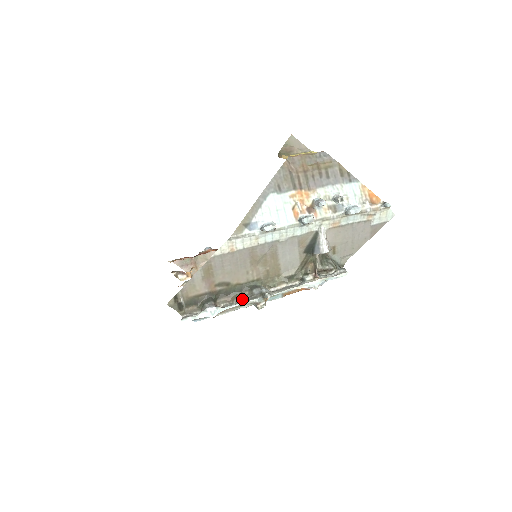
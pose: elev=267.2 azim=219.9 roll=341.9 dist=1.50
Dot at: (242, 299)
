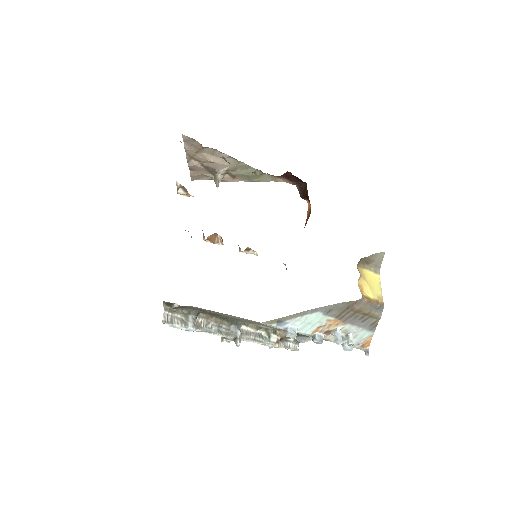
Dot at: (218, 326)
